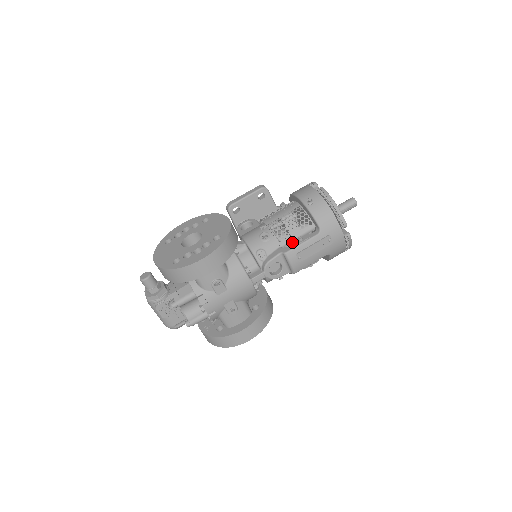
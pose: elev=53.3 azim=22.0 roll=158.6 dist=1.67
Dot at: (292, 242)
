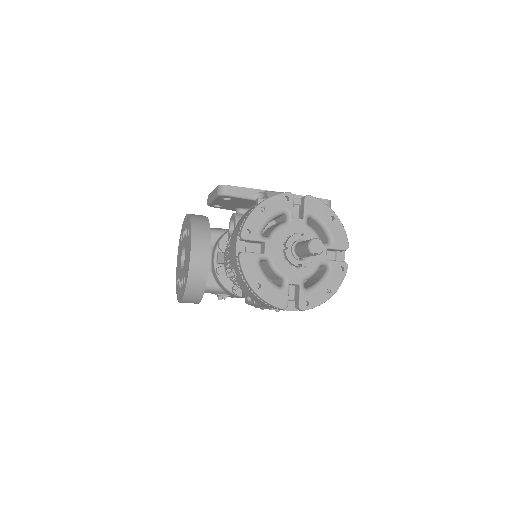
Dot at: occluded
